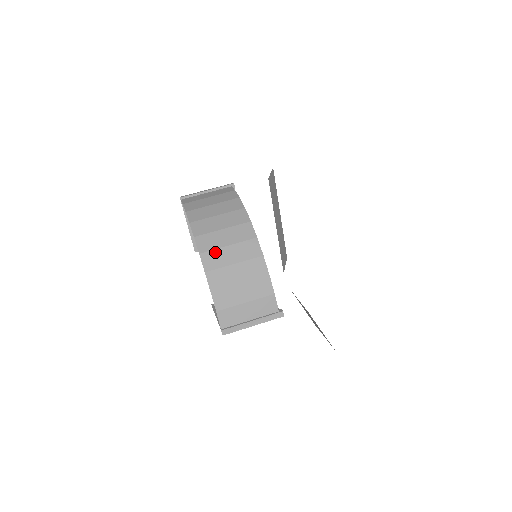
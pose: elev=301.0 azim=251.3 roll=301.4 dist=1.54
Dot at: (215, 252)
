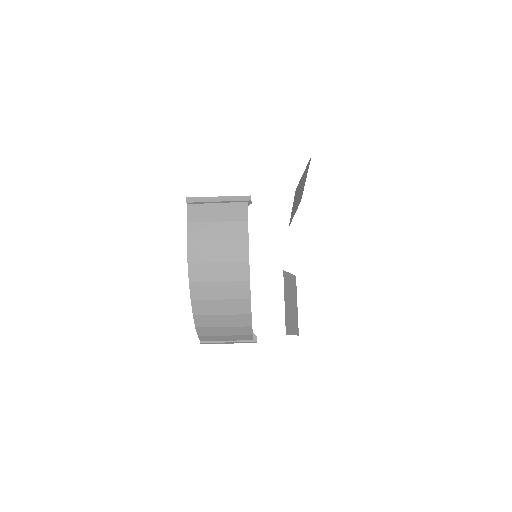
Dot at: (206, 302)
